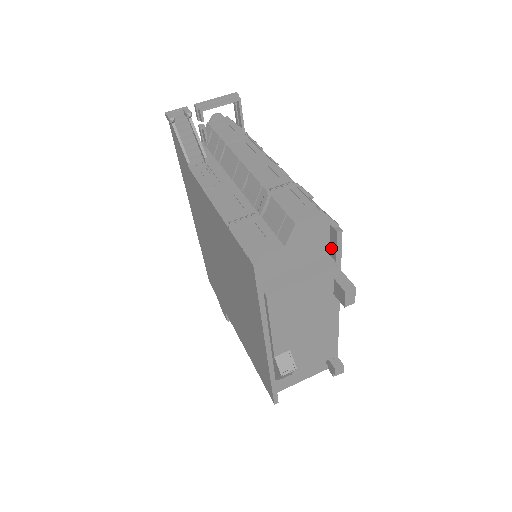
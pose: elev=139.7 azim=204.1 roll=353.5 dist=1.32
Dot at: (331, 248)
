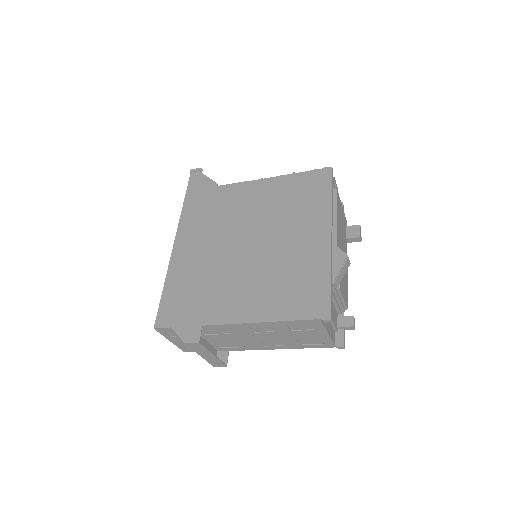
Dot at: occluded
